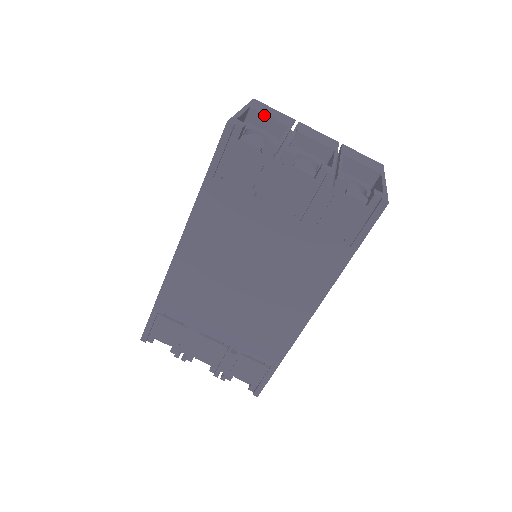
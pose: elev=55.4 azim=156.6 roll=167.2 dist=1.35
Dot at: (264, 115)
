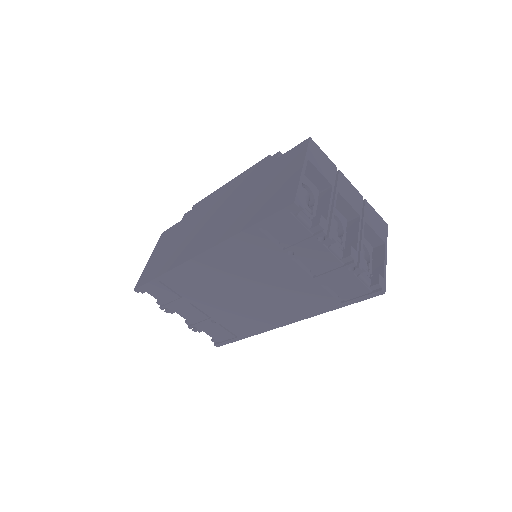
Dot at: (317, 170)
